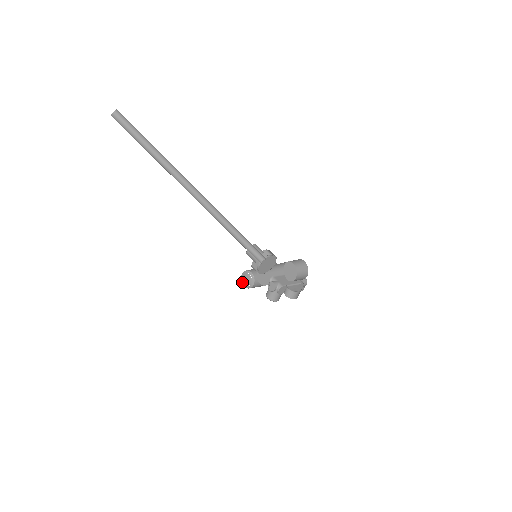
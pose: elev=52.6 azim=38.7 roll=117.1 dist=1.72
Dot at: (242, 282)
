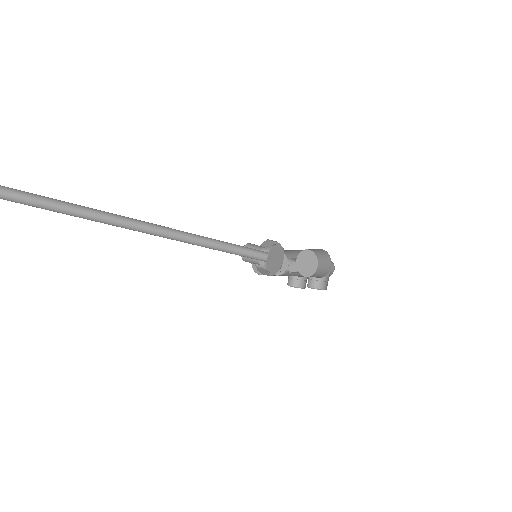
Dot at: (255, 270)
